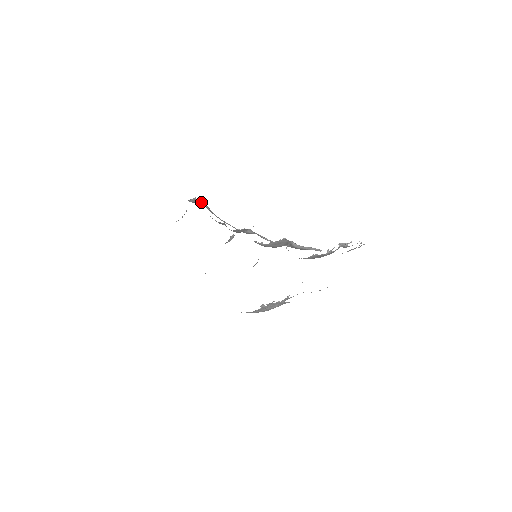
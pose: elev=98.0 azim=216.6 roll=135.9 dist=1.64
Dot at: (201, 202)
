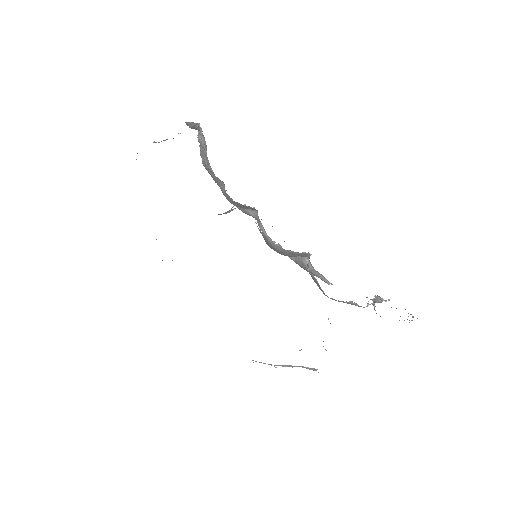
Dot at: (199, 133)
